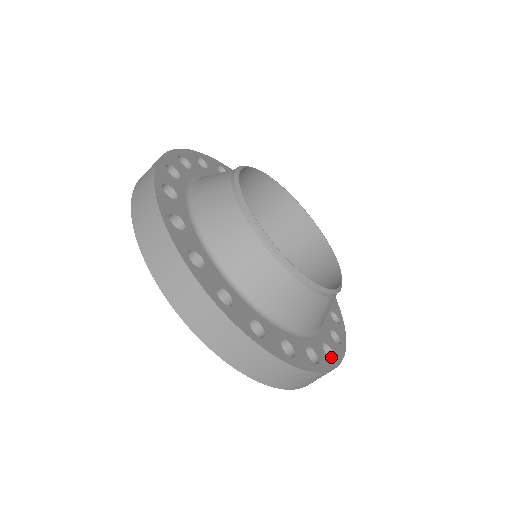
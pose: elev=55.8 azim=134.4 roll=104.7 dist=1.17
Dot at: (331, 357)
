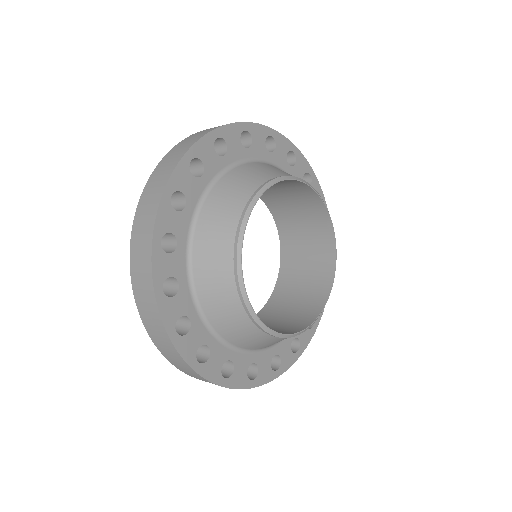
Dot at: (297, 347)
